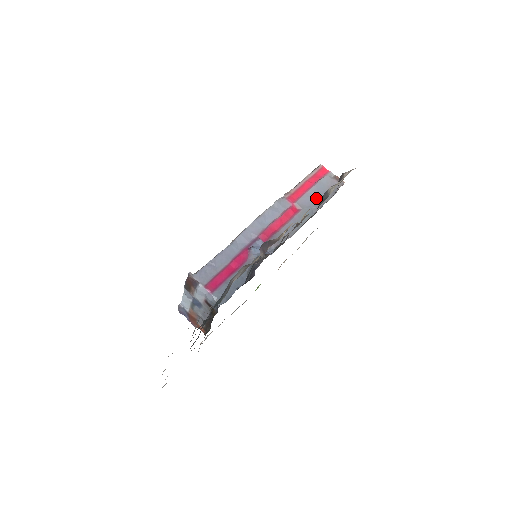
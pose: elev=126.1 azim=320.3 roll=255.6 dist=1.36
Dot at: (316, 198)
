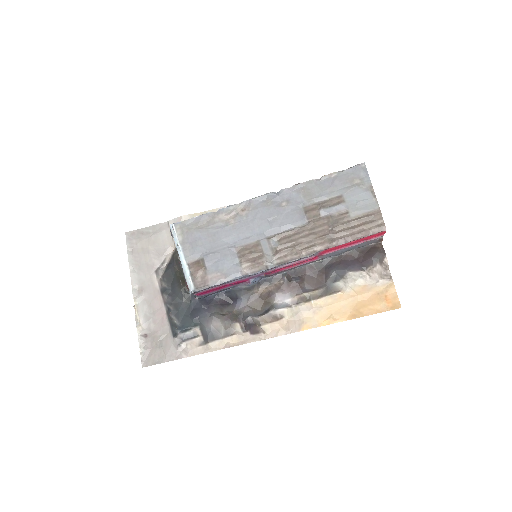
Dot at: (342, 252)
